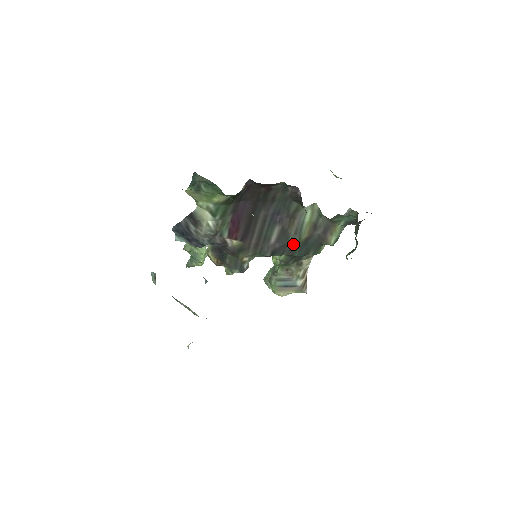
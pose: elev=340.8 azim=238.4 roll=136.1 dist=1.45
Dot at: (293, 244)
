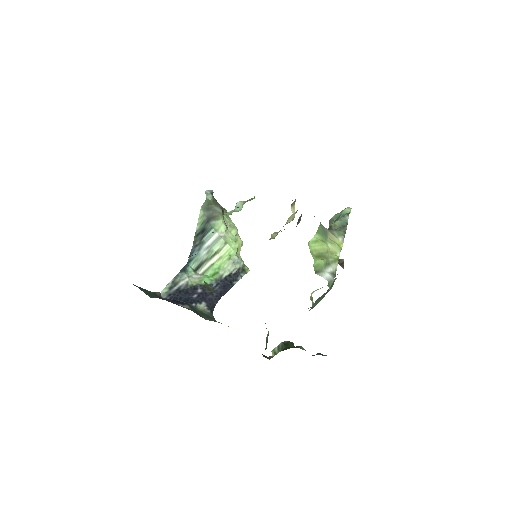
Dot at: occluded
